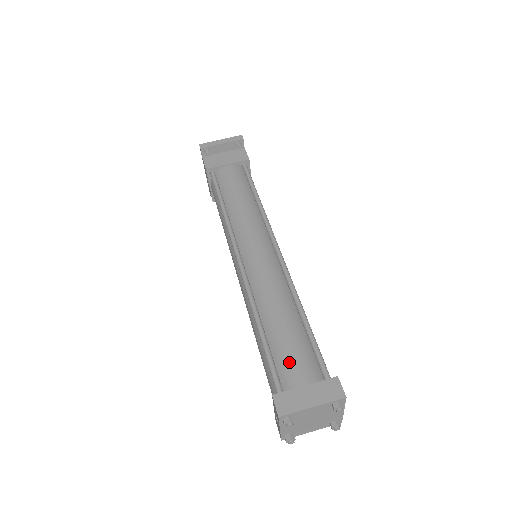
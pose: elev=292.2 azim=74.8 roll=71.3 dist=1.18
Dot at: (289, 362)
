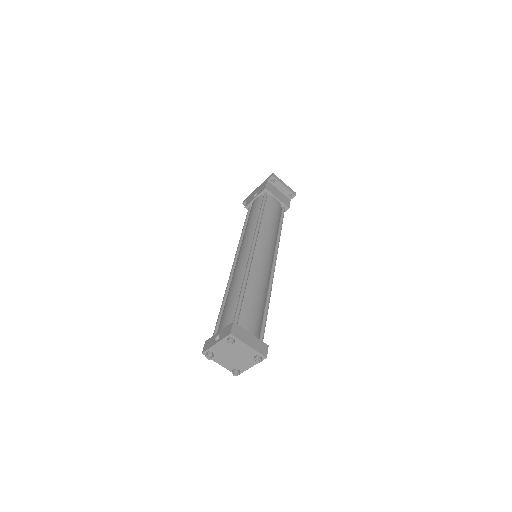
Dot at: (249, 317)
